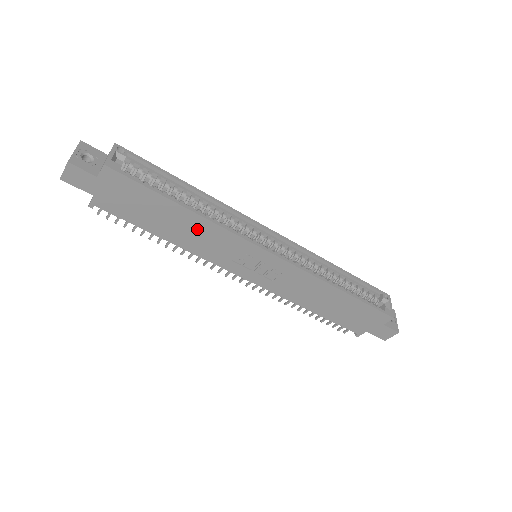
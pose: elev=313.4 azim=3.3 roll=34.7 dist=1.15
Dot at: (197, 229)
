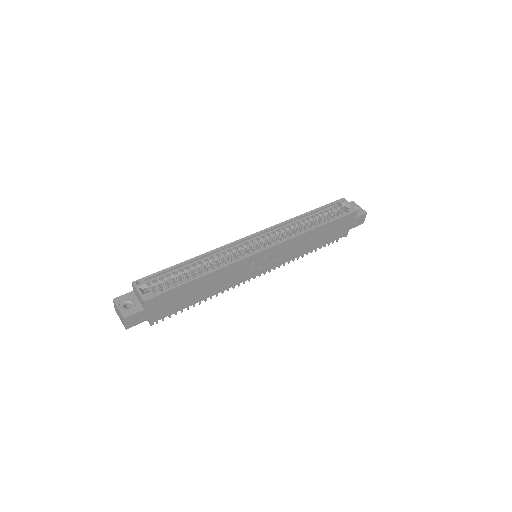
Dot at: (217, 279)
